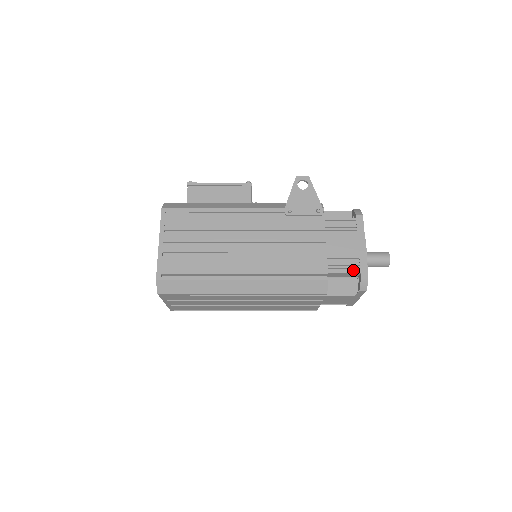
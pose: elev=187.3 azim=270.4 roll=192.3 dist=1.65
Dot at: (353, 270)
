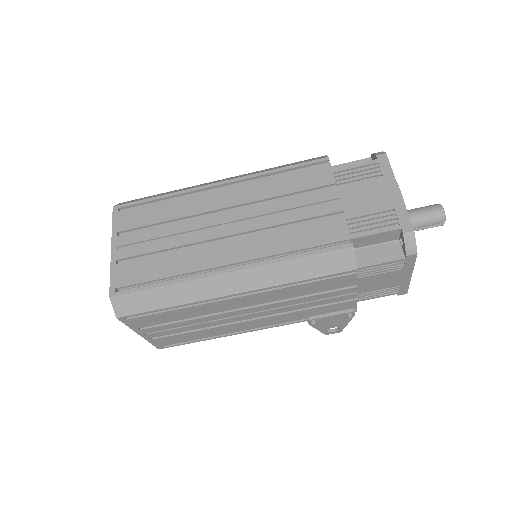
Dot at: (361, 162)
